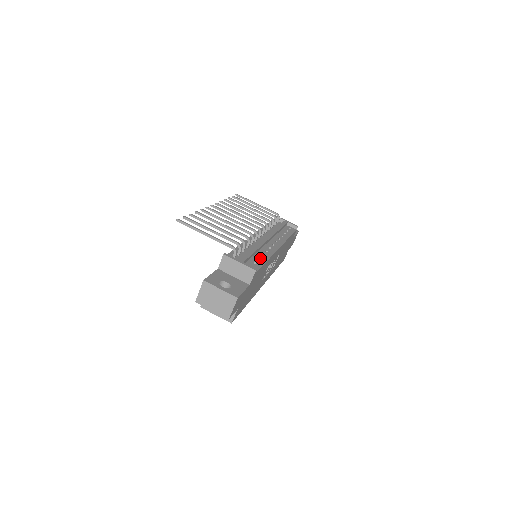
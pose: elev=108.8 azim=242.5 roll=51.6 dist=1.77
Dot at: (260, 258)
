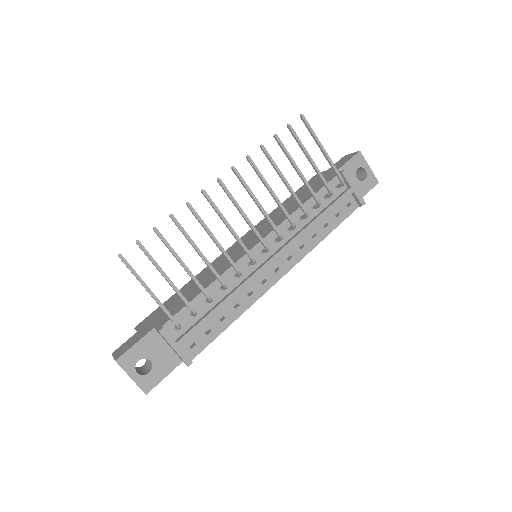
Dot at: (225, 317)
